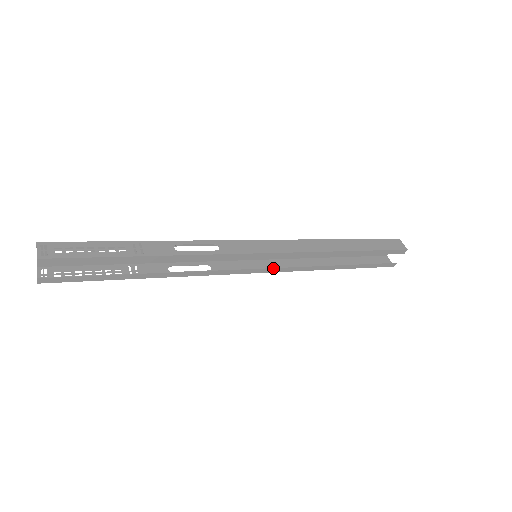
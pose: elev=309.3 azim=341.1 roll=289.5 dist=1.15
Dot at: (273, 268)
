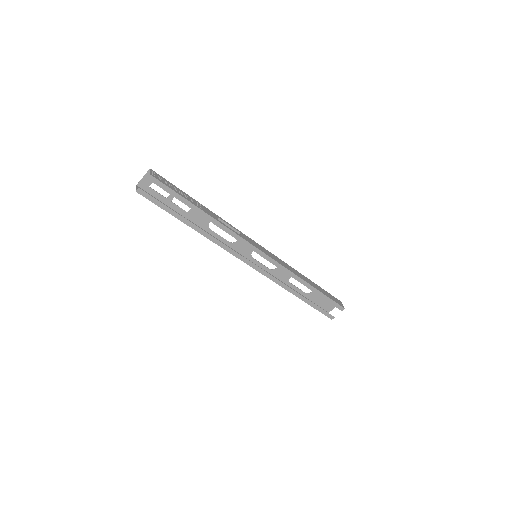
Dot at: (263, 270)
